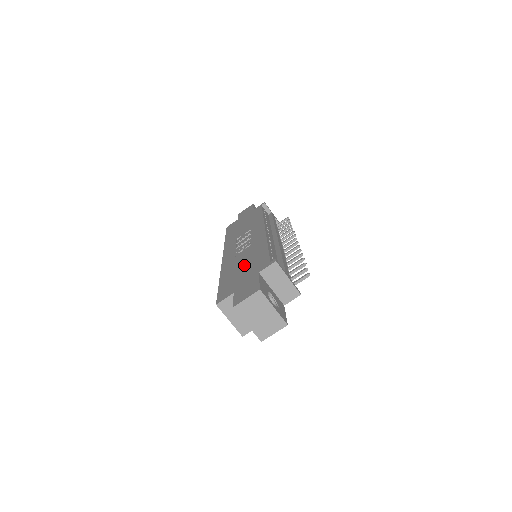
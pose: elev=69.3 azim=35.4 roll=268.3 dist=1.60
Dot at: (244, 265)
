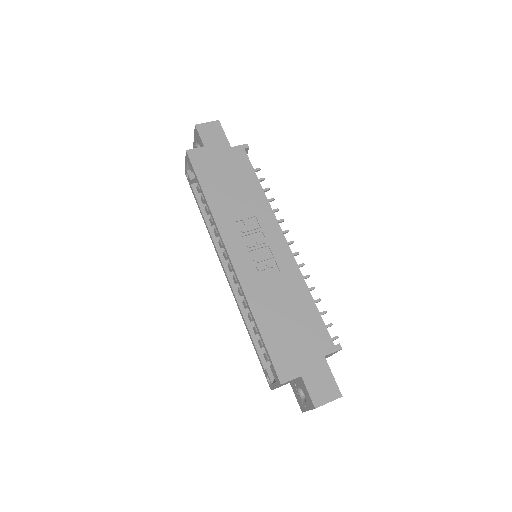
Dot at: (291, 319)
